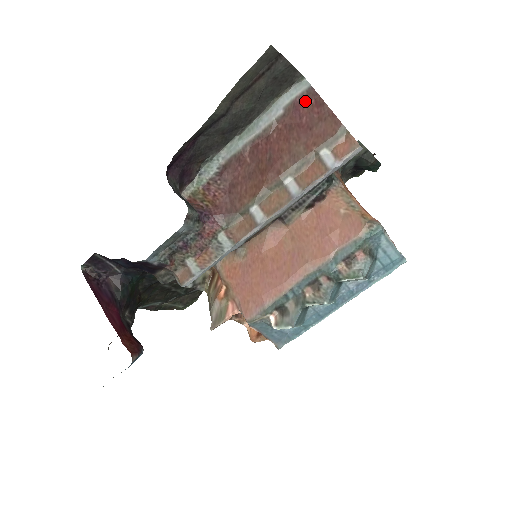
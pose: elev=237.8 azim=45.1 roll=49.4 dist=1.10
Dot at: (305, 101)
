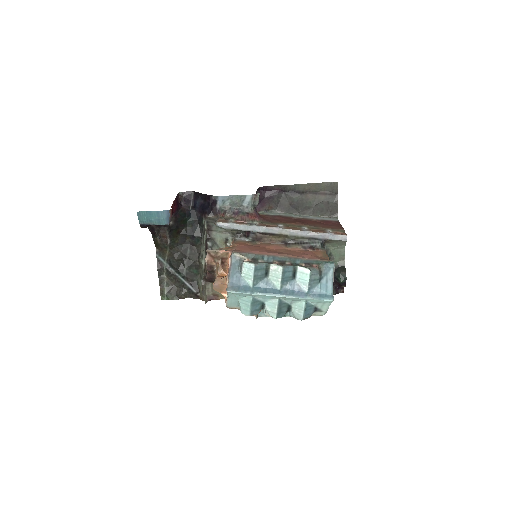
Dot at: (333, 222)
